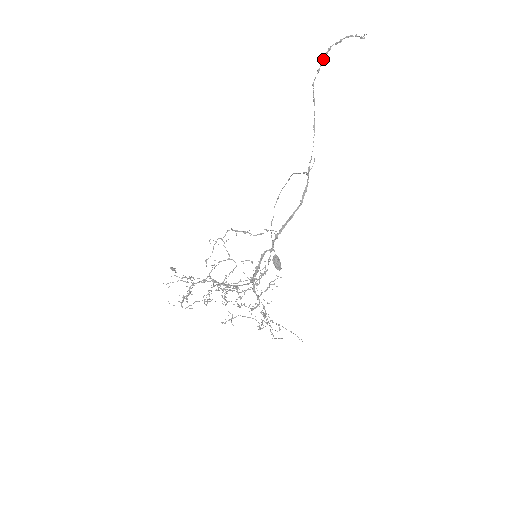
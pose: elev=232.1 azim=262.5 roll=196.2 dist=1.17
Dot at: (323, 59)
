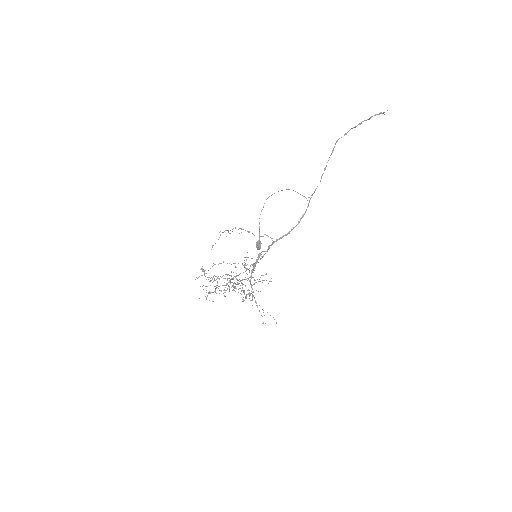
Dot at: (352, 128)
